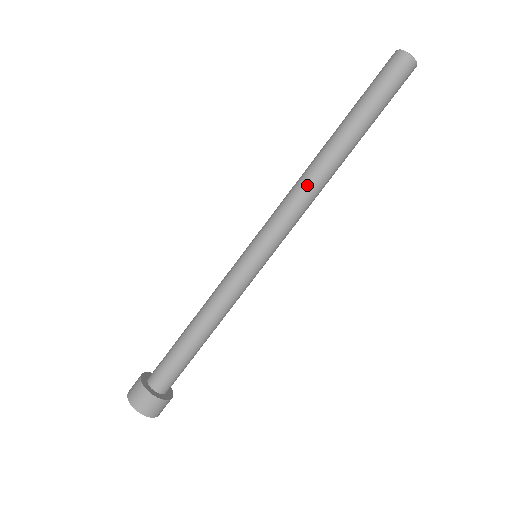
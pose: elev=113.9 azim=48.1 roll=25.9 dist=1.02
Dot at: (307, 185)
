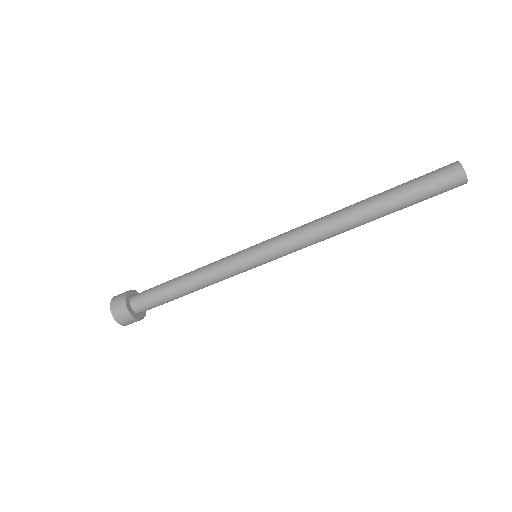
Dot at: (320, 219)
